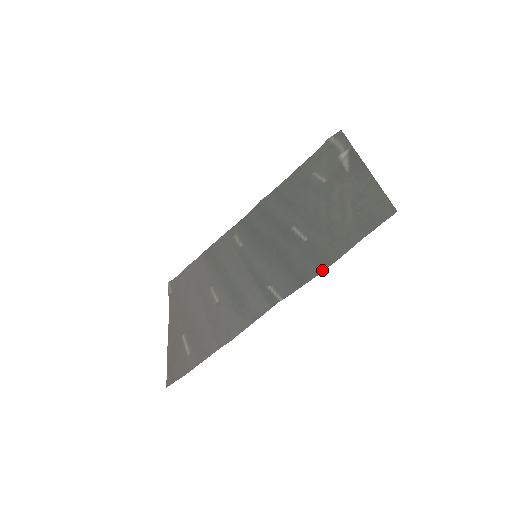
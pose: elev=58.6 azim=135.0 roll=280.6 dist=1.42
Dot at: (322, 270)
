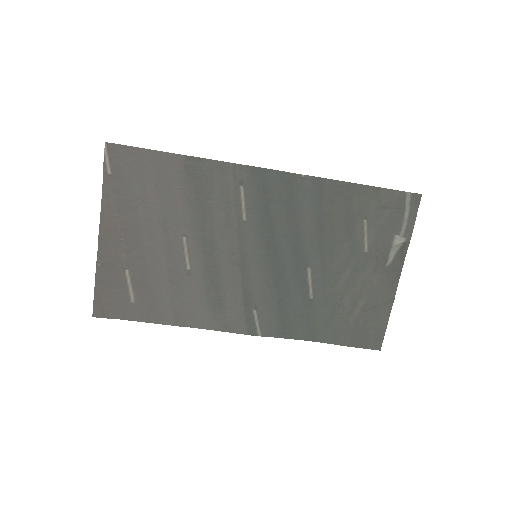
Dot at: (305, 339)
